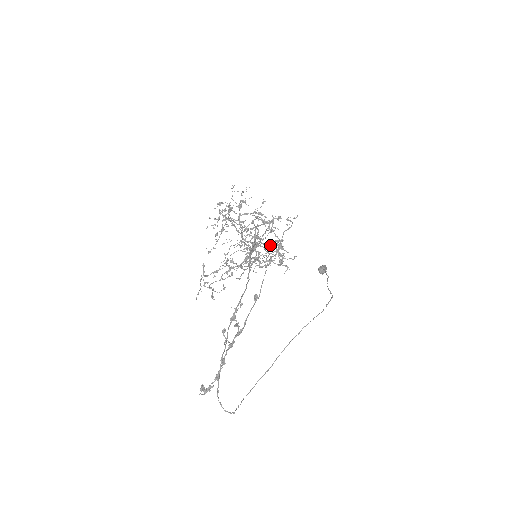
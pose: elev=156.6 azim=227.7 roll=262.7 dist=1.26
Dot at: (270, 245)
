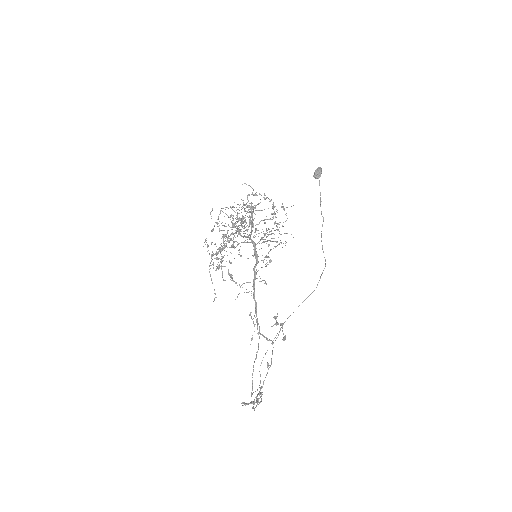
Dot at: occluded
